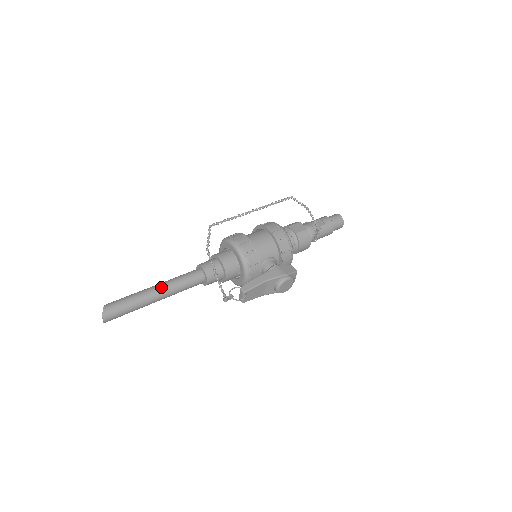
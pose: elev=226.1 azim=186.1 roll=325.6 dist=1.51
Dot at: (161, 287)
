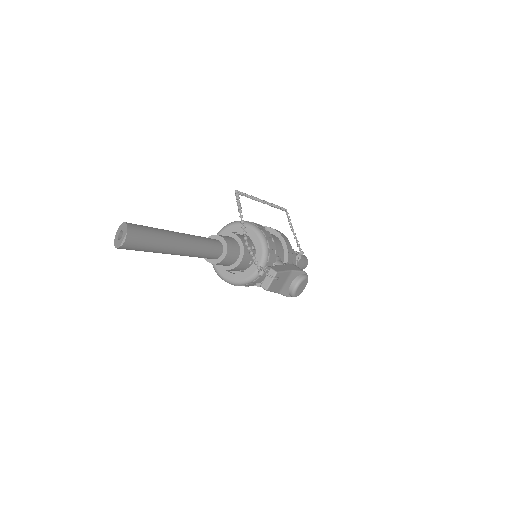
Dot at: (186, 235)
